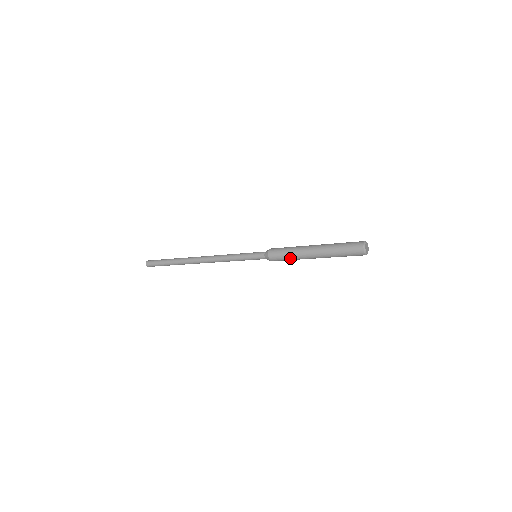
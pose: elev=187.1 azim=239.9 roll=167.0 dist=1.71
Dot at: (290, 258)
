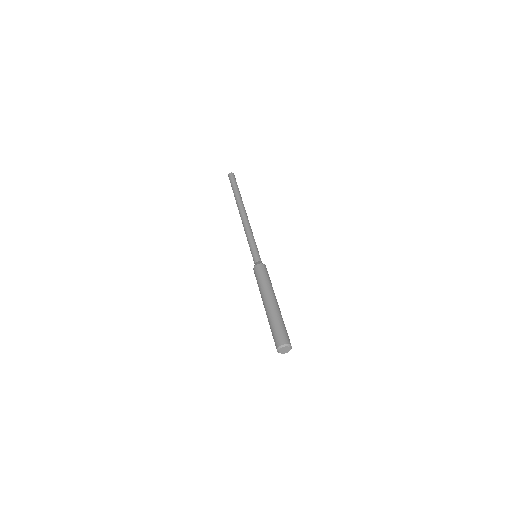
Dot at: occluded
